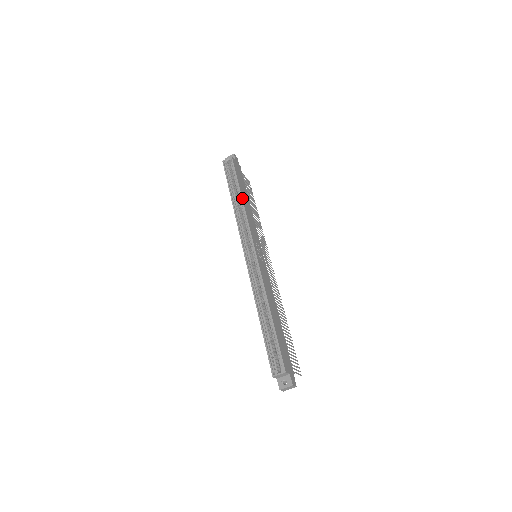
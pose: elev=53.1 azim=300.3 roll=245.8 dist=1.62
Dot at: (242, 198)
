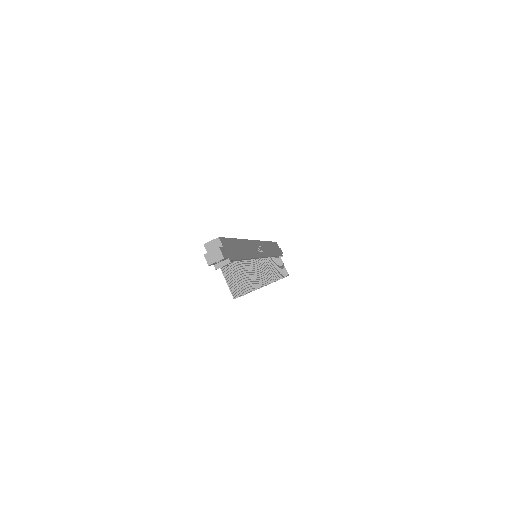
Dot at: (267, 241)
